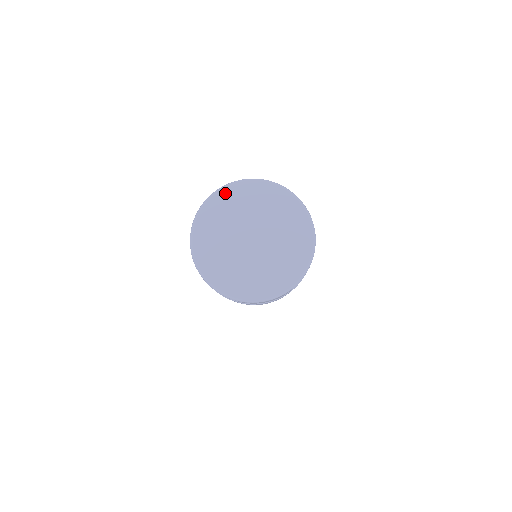
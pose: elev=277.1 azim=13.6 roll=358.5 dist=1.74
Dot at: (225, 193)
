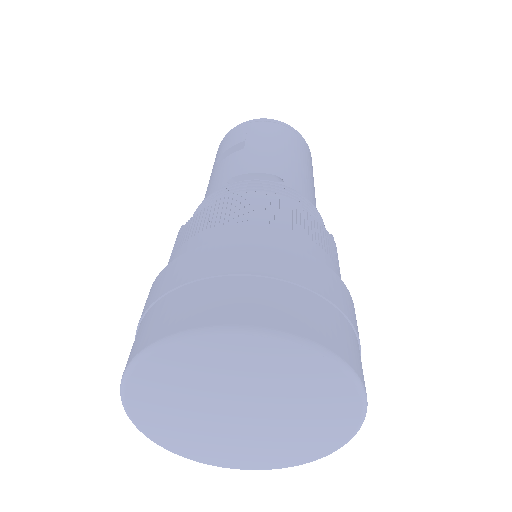
Dot at: (258, 345)
